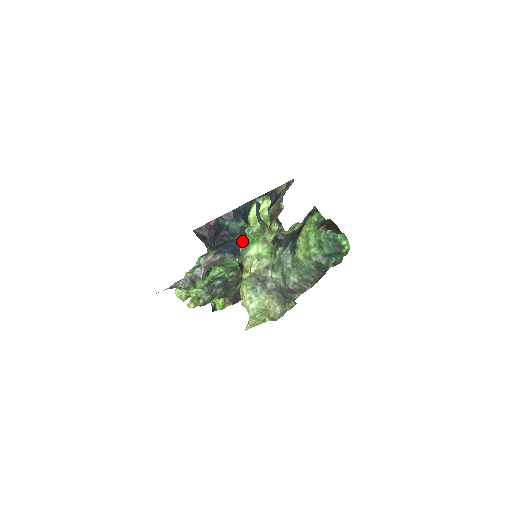
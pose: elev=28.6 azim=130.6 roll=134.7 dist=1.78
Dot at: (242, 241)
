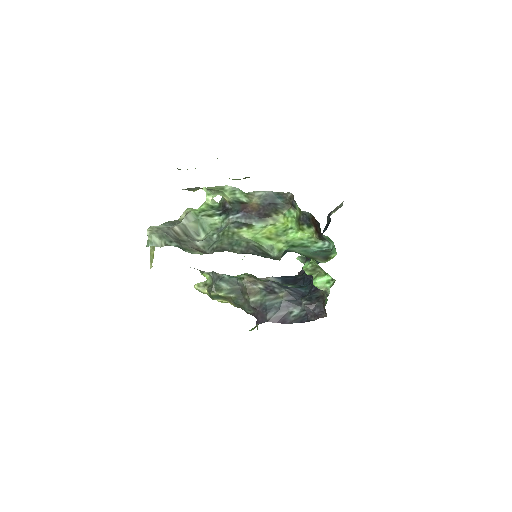
Dot at: occluded
